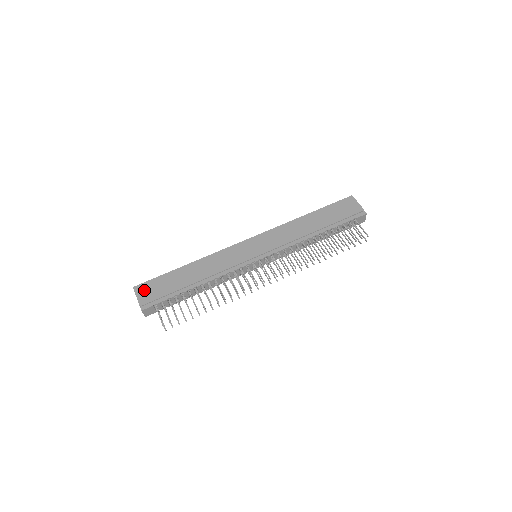
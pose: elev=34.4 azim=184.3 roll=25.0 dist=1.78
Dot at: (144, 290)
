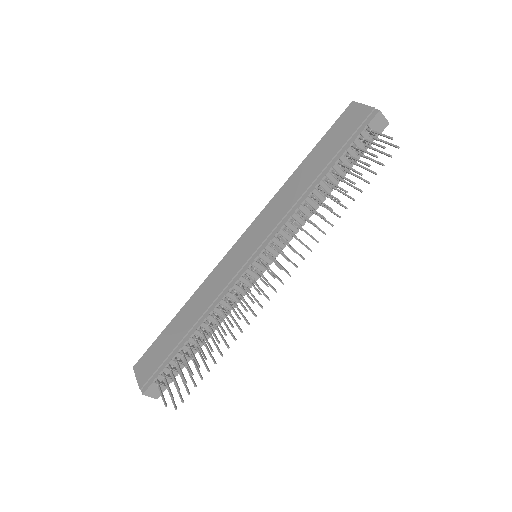
Dot at: (142, 366)
